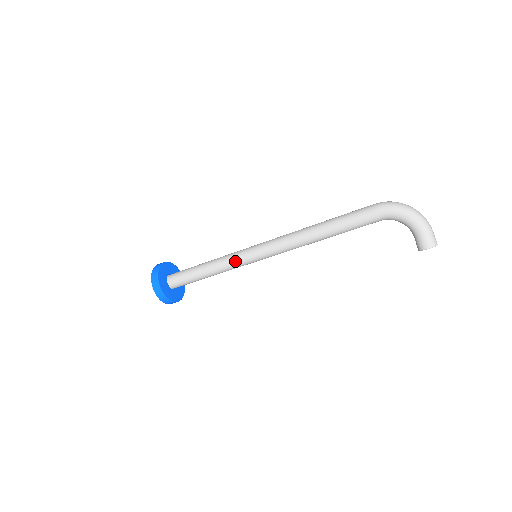
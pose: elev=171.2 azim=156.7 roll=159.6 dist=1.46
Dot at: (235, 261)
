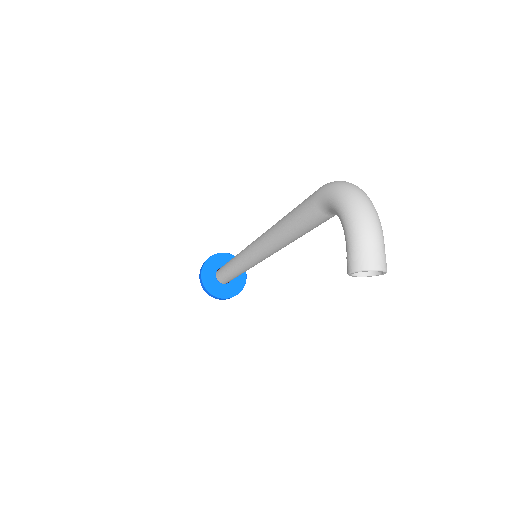
Dot at: (239, 258)
